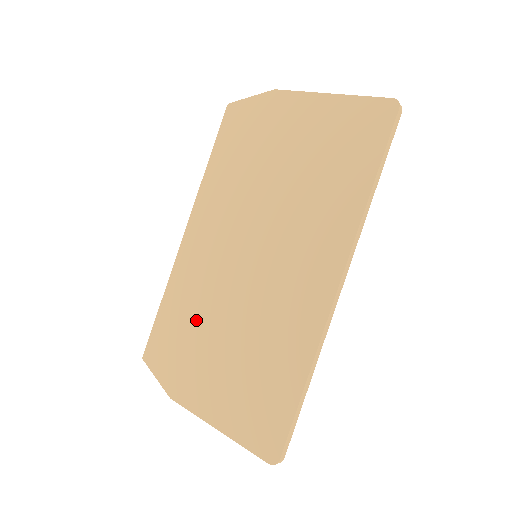
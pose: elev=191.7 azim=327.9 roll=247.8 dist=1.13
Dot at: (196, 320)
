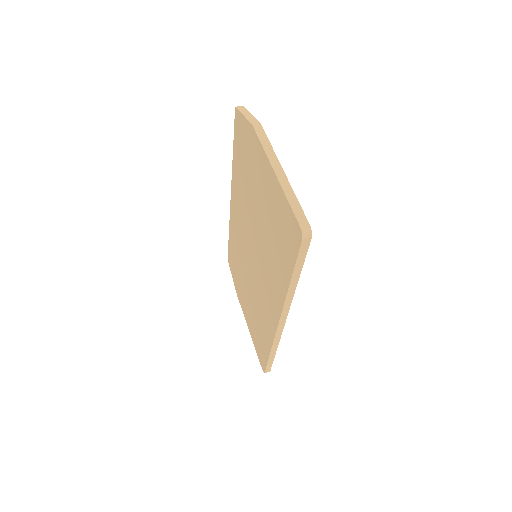
Dot at: (239, 265)
